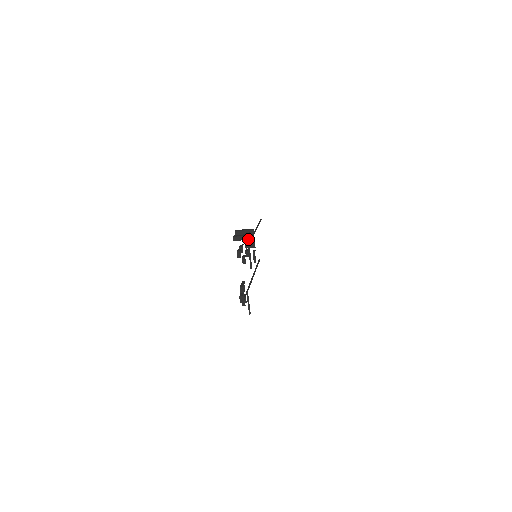
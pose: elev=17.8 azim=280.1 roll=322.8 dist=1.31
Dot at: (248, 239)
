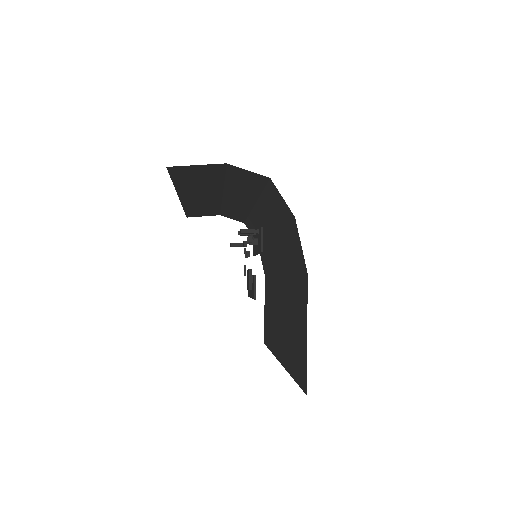
Dot at: (255, 232)
